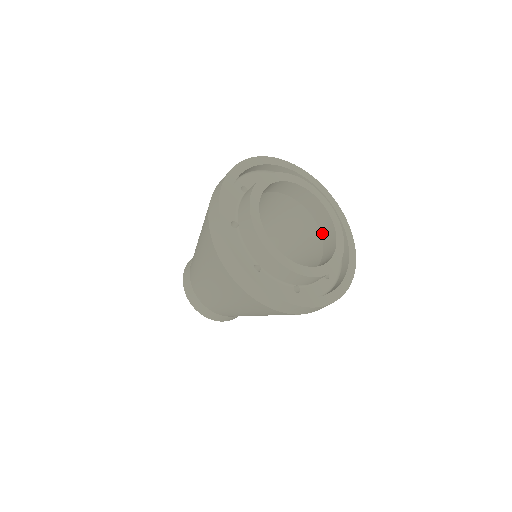
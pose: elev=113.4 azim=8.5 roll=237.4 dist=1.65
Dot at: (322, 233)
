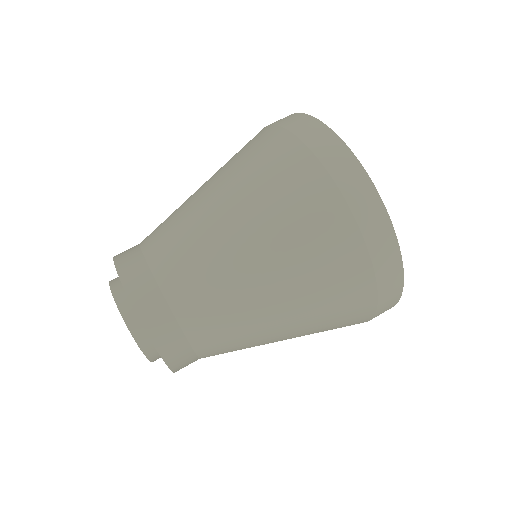
Dot at: occluded
